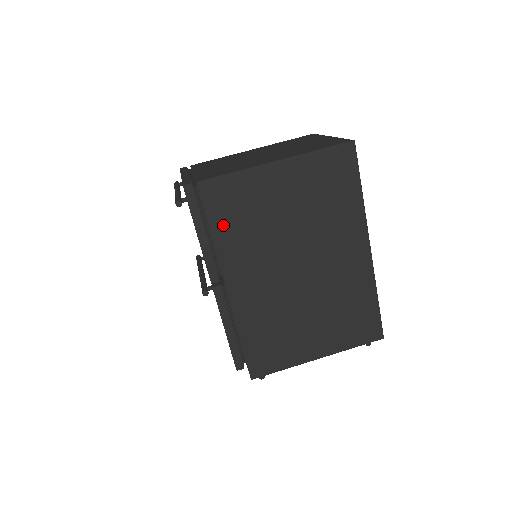
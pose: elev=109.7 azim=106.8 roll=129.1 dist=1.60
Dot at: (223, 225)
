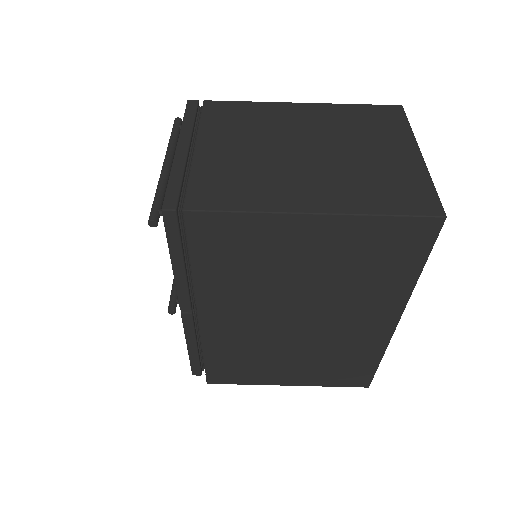
Dot at: (210, 263)
